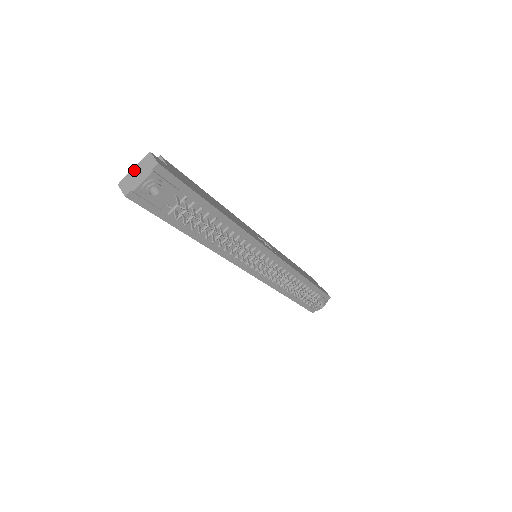
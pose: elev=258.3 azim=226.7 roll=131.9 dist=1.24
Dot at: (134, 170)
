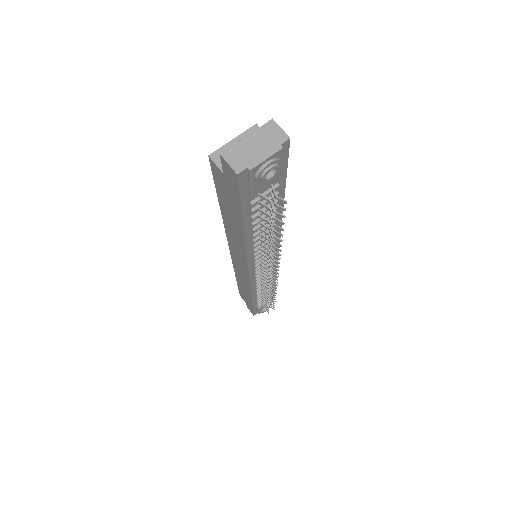
Dot at: (248, 139)
